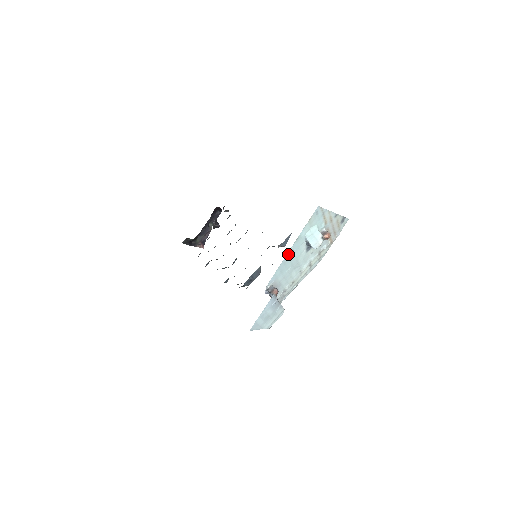
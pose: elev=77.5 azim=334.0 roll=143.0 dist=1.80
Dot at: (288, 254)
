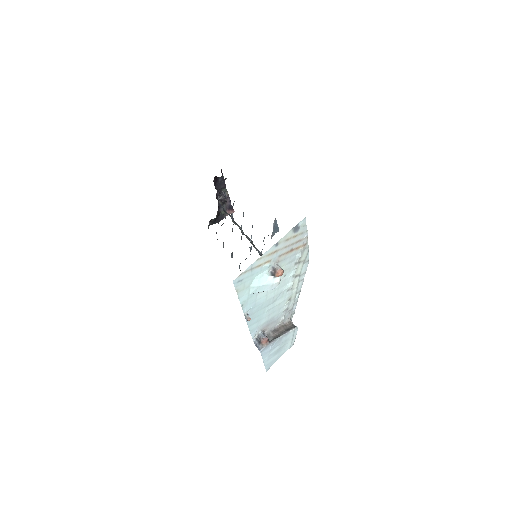
Dot at: (247, 315)
